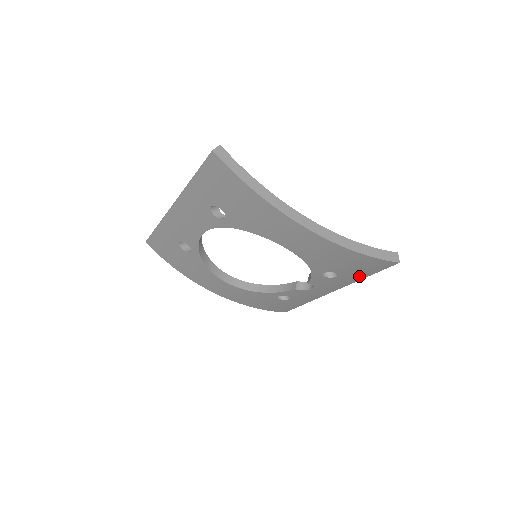
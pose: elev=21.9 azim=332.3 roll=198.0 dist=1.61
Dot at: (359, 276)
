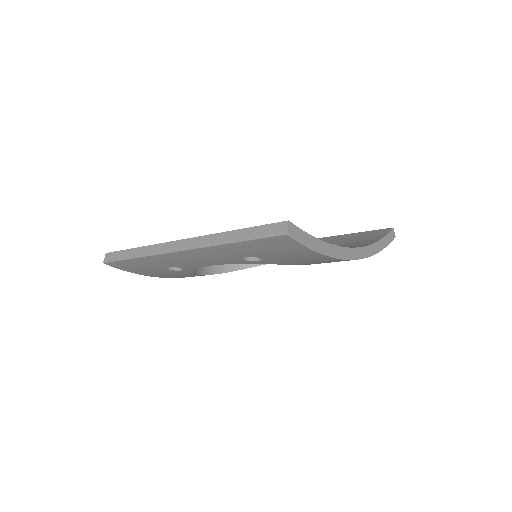
Dot at: occluded
